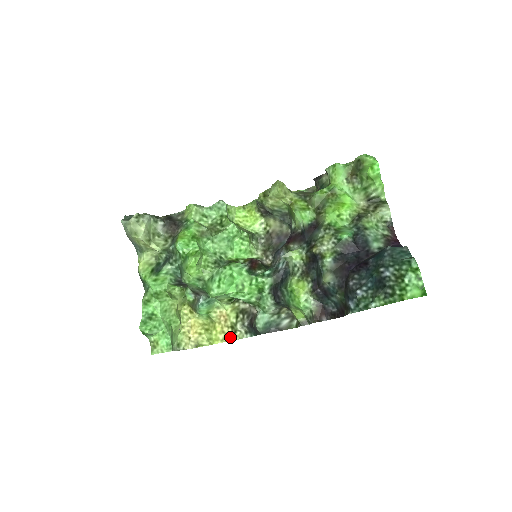
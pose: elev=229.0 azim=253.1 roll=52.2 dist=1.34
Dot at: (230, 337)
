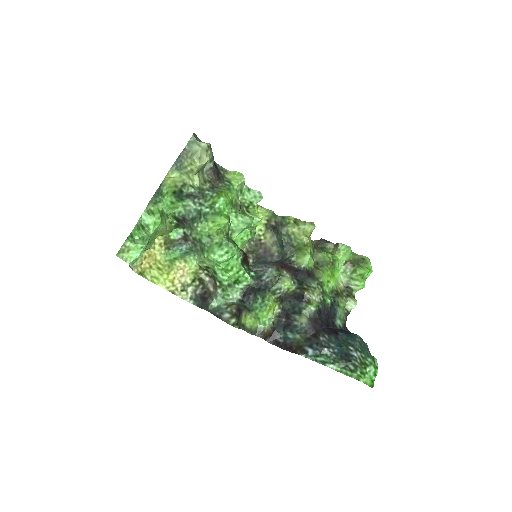
Dot at: (175, 291)
